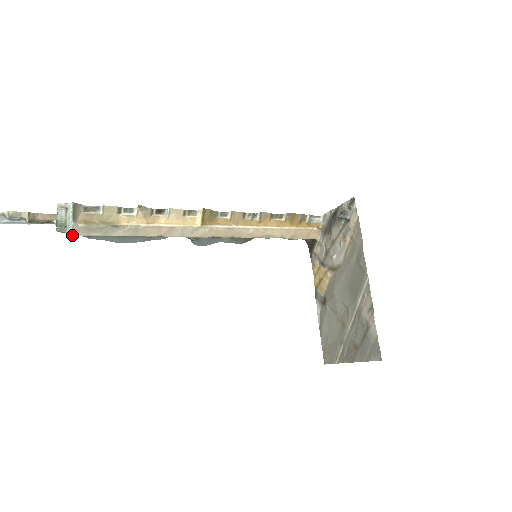
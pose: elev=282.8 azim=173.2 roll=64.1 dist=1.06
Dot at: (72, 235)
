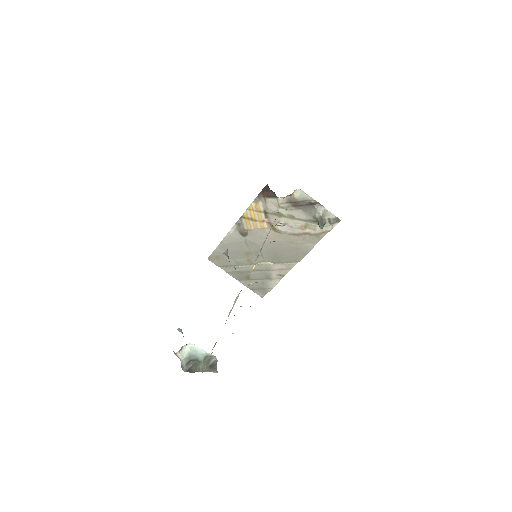
Dot at: occluded
